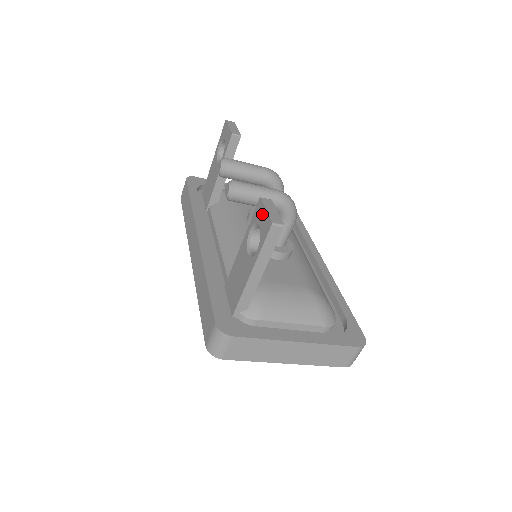
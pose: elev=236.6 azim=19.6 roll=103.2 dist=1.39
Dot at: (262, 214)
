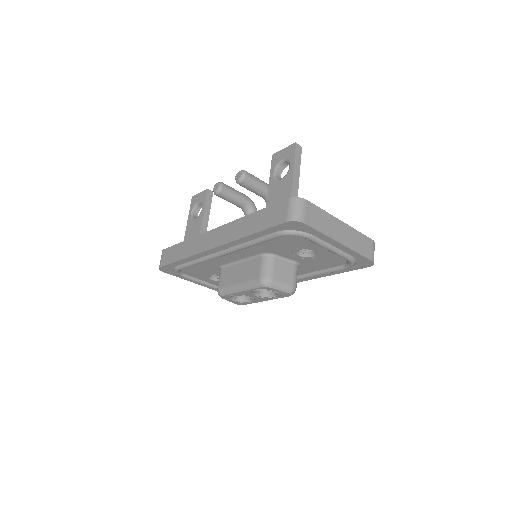
Dot at: (282, 153)
